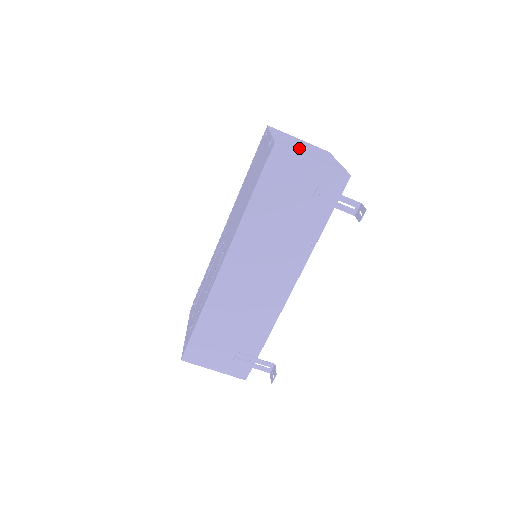
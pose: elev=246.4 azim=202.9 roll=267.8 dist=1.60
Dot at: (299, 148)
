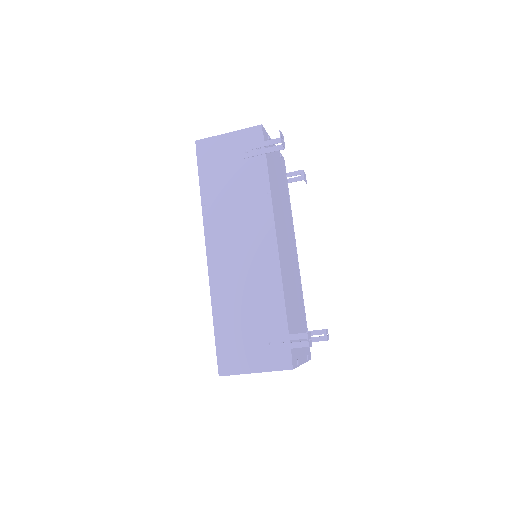
Dot at: occluded
